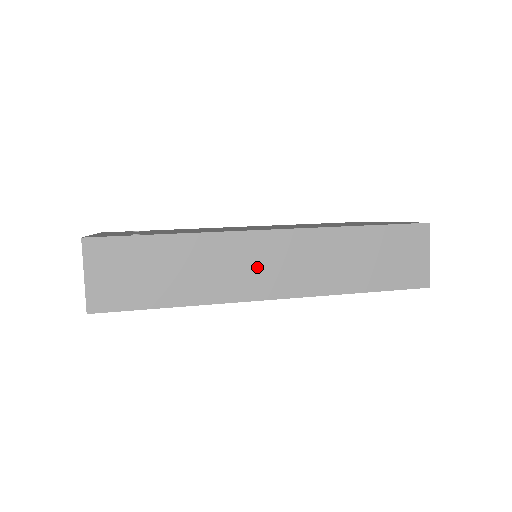
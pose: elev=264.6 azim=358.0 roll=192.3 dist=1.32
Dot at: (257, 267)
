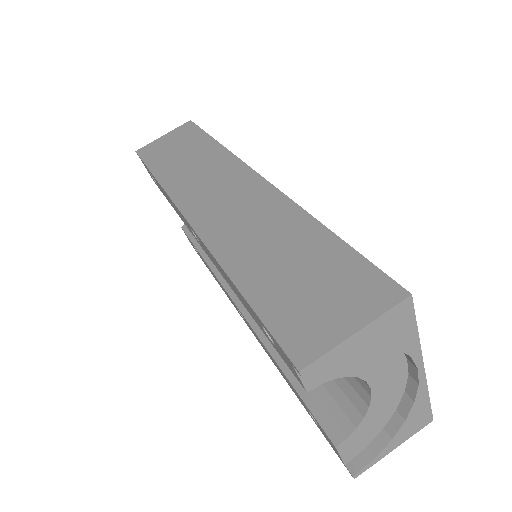
Dot at: (216, 191)
